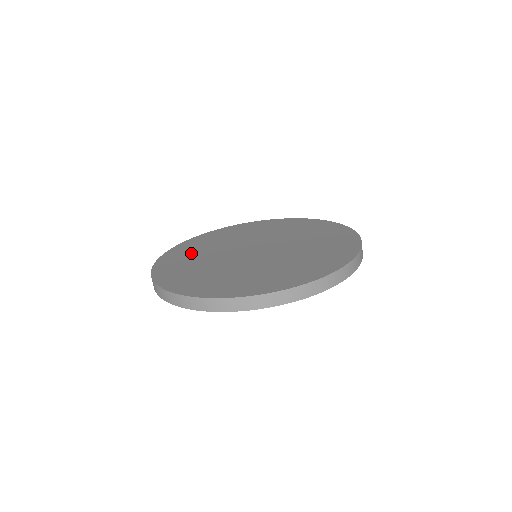
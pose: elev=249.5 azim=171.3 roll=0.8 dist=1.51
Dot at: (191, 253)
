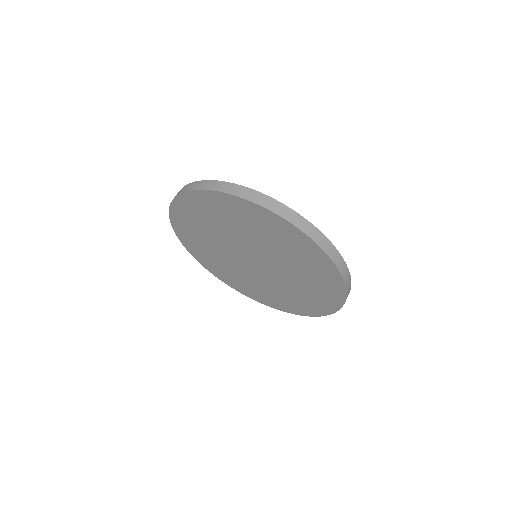
Dot at: occluded
